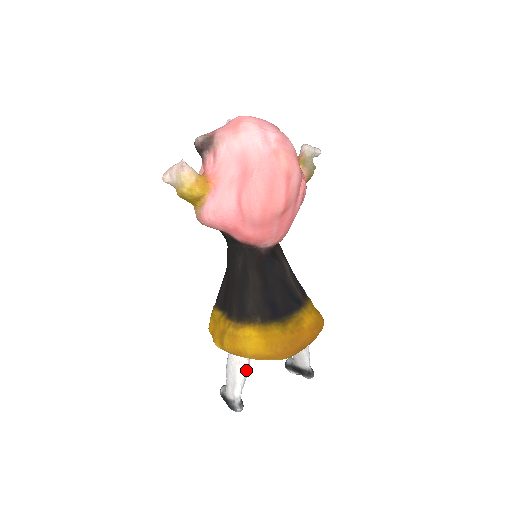
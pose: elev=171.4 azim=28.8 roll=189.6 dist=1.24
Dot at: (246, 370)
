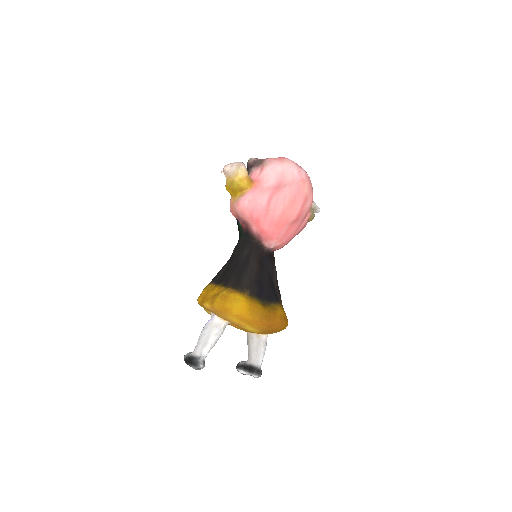
Dot at: (220, 335)
